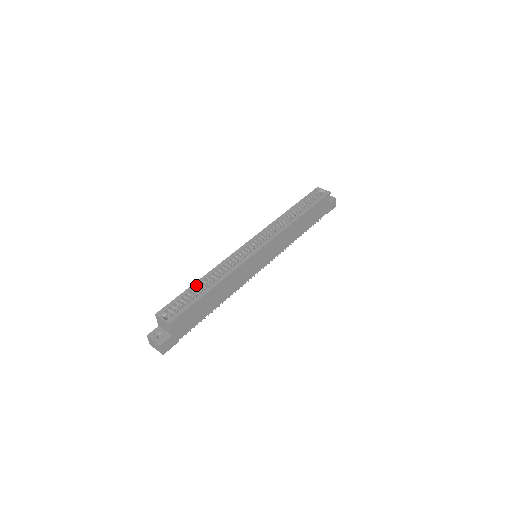
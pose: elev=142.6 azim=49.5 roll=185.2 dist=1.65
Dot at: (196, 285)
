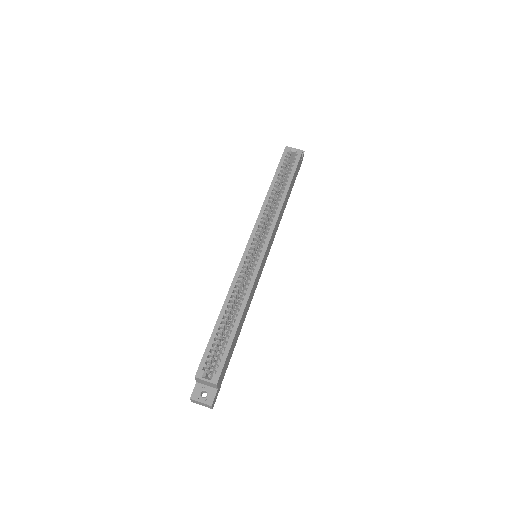
Dot at: (220, 323)
